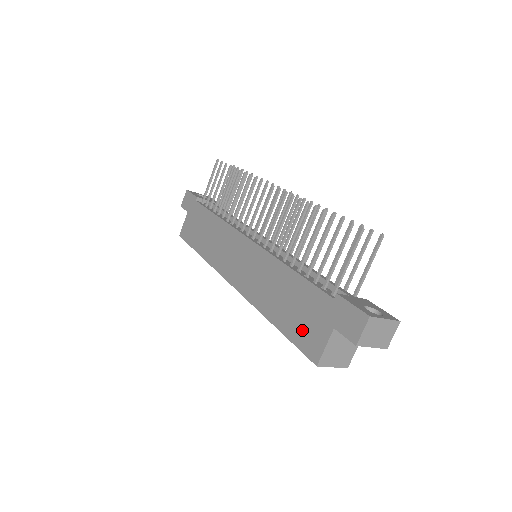
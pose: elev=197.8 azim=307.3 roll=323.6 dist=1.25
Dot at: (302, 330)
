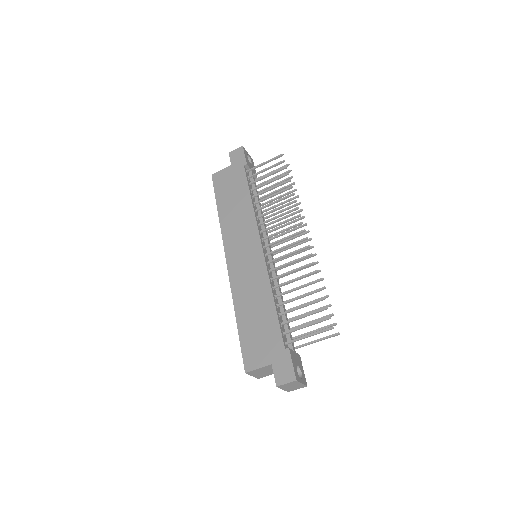
Dot at: (252, 344)
